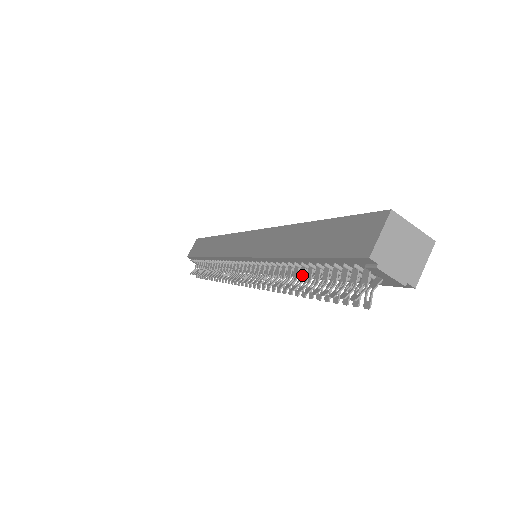
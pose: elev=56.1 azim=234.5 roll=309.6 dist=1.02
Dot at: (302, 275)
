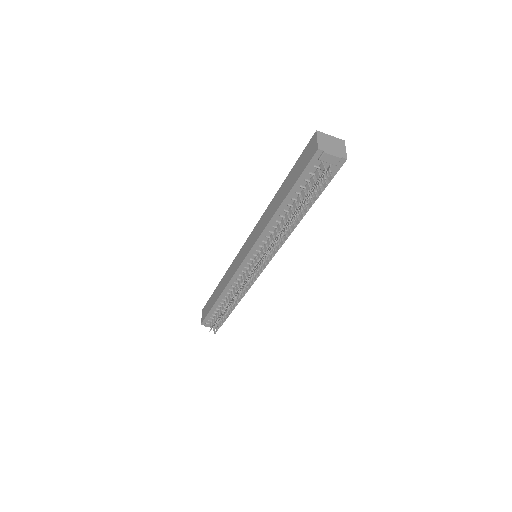
Dot at: (291, 212)
